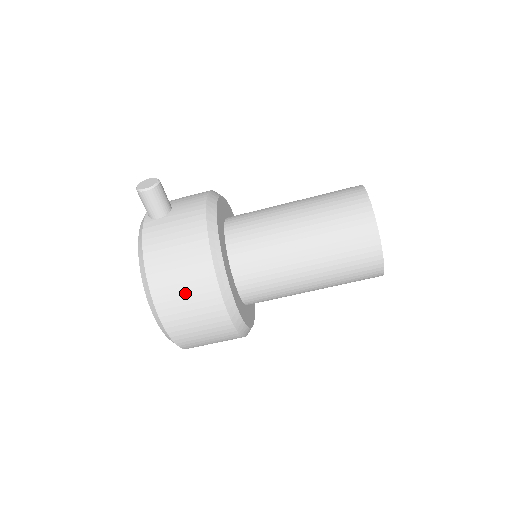
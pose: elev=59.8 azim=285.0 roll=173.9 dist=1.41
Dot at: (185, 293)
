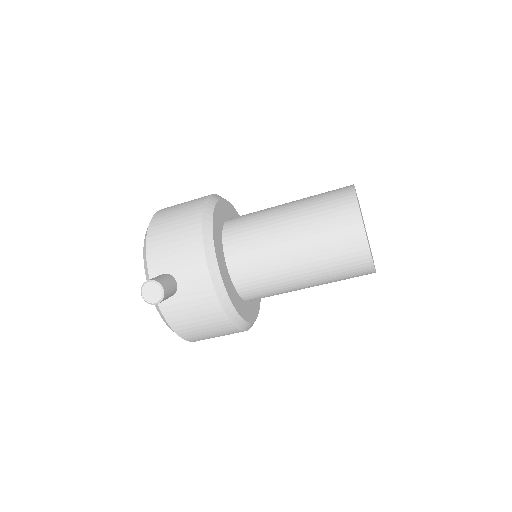
Dot at: (216, 336)
